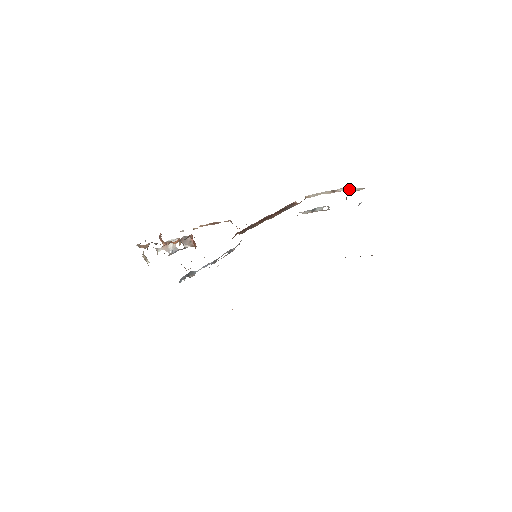
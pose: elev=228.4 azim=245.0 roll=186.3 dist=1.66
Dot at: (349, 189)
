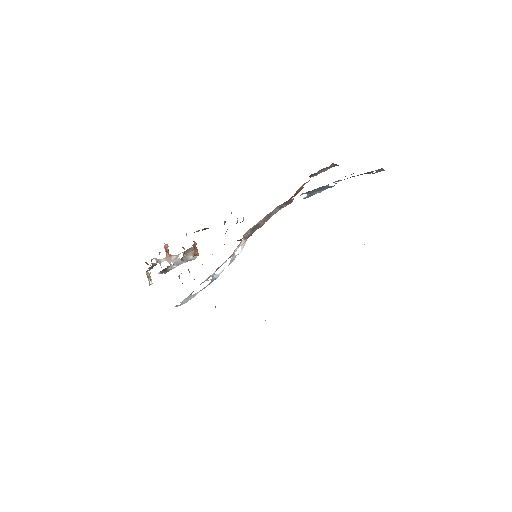
Dot at: occluded
